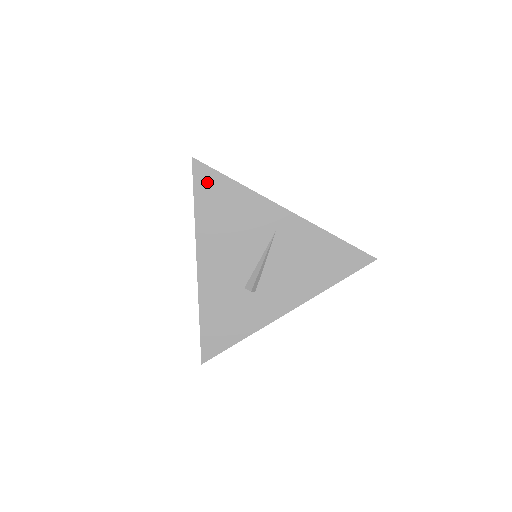
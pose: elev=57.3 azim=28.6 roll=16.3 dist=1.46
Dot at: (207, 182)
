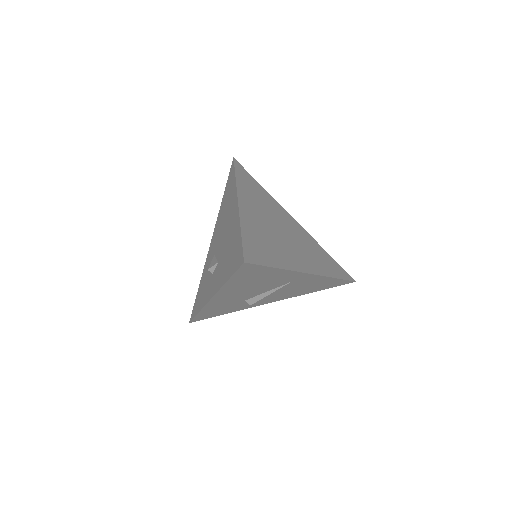
Dot at: (249, 271)
